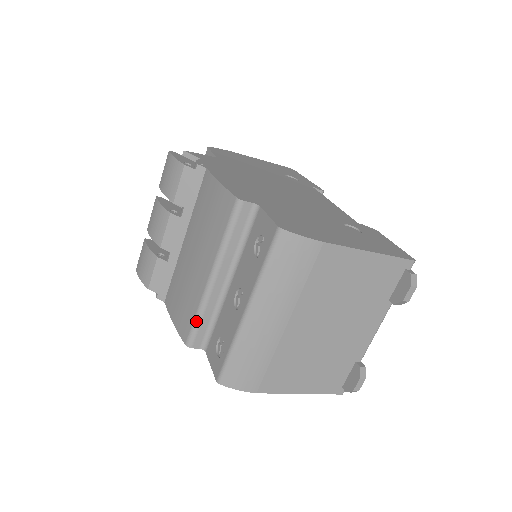
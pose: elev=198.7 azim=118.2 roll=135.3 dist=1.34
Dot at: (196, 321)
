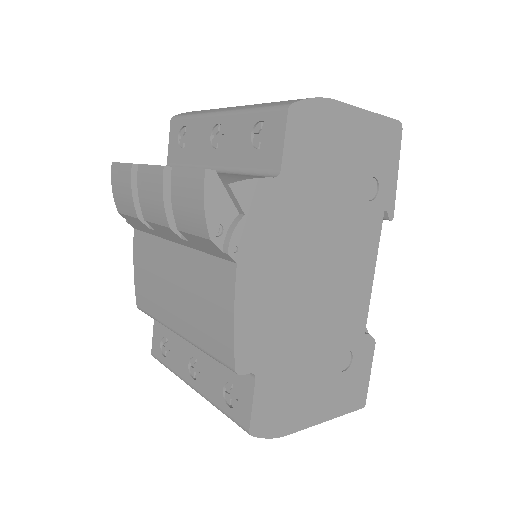
Dot at: occluded
